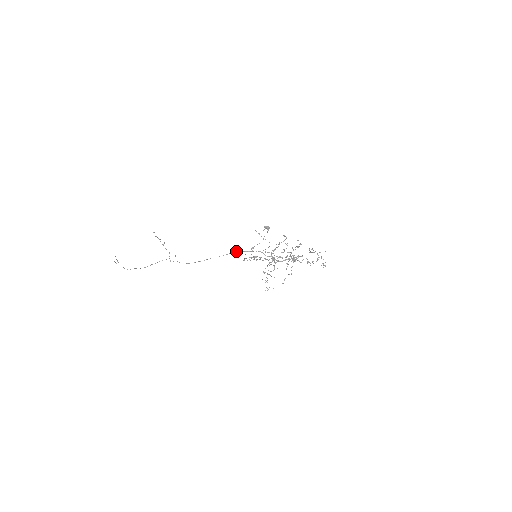
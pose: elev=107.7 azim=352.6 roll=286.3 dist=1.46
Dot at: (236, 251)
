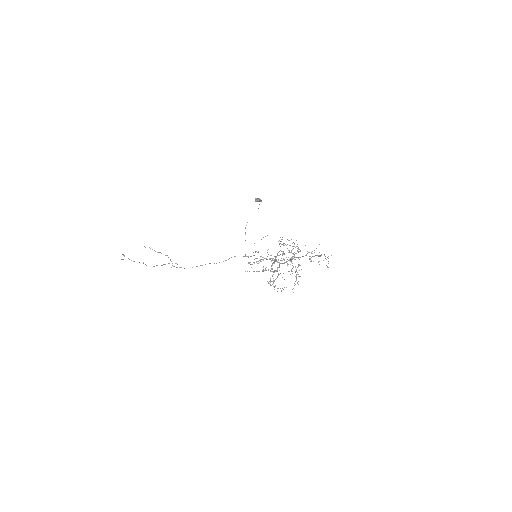
Dot at: (234, 256)
